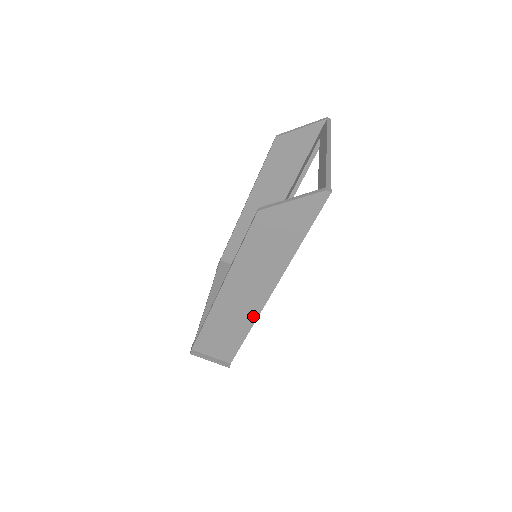
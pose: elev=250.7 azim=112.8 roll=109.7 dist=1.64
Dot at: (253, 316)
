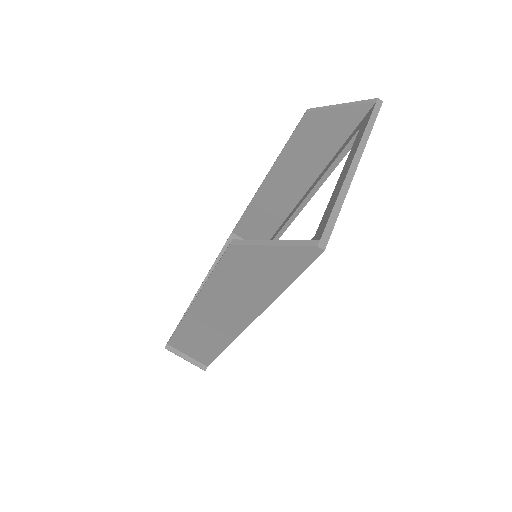
Dot at: (229, 338)
